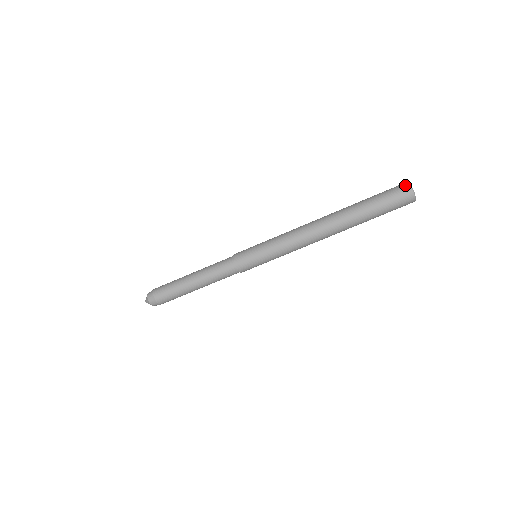
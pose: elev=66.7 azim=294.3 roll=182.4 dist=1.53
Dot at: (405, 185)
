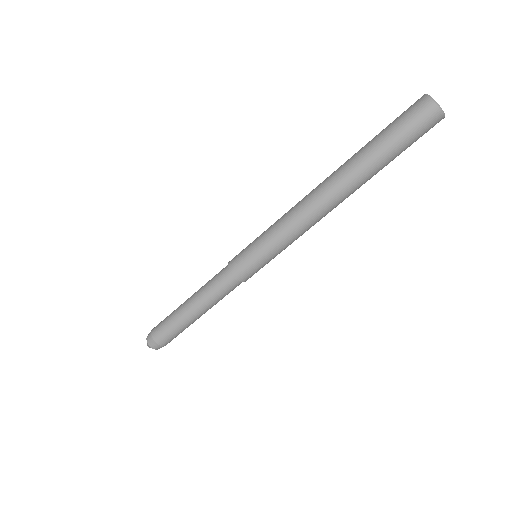
Dot at: (422, 99)
